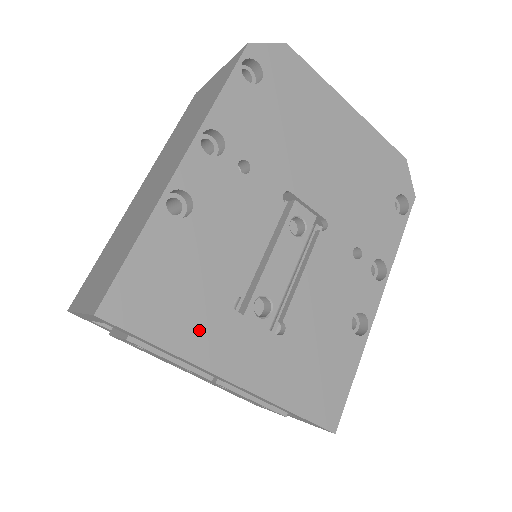
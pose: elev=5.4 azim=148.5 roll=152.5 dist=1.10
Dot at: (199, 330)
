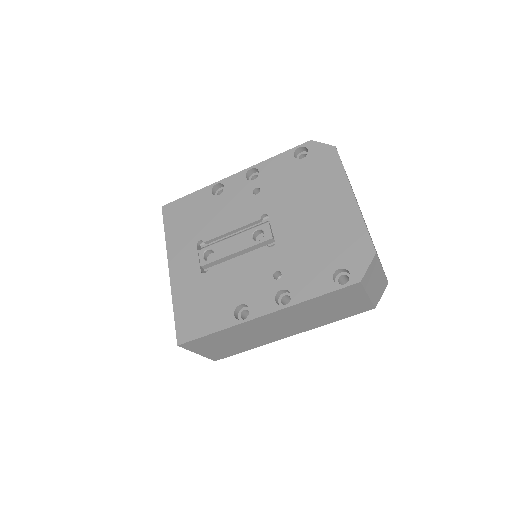
Dot at: (180, 239)
